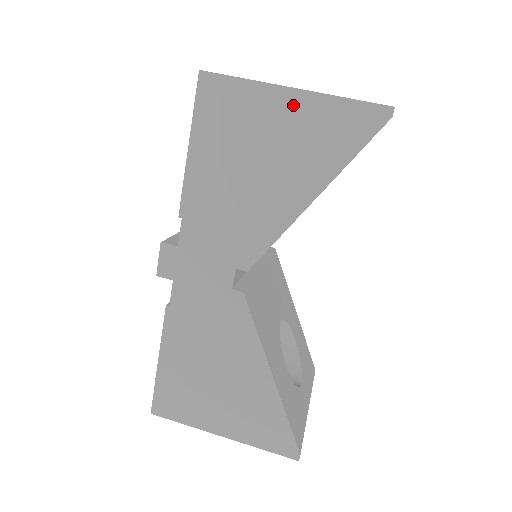
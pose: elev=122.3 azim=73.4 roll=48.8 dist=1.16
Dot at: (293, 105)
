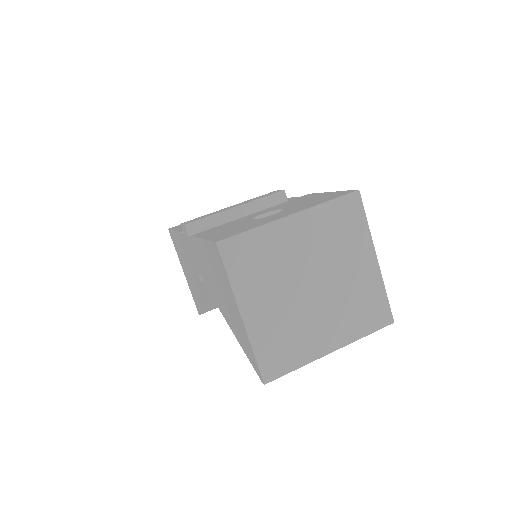
Dot at: (238, 315)
